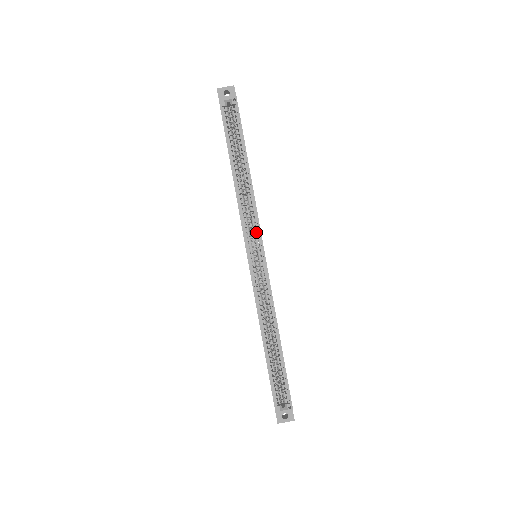
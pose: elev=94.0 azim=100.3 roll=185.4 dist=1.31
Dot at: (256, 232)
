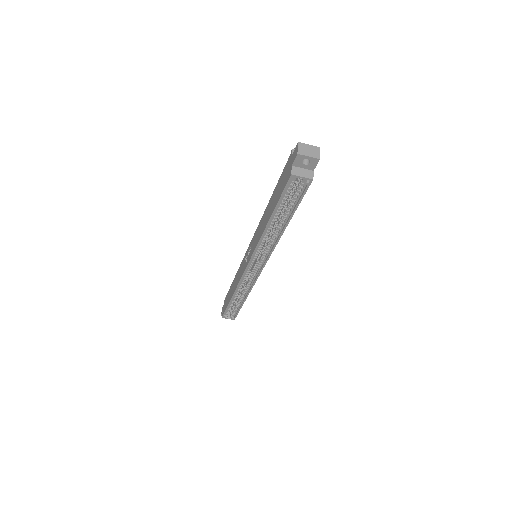
Dot at: occluded
